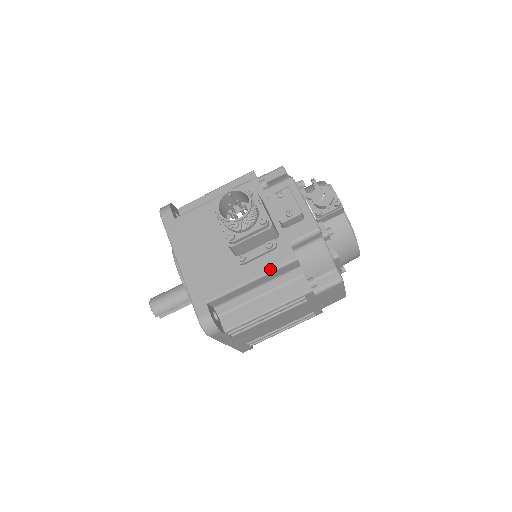
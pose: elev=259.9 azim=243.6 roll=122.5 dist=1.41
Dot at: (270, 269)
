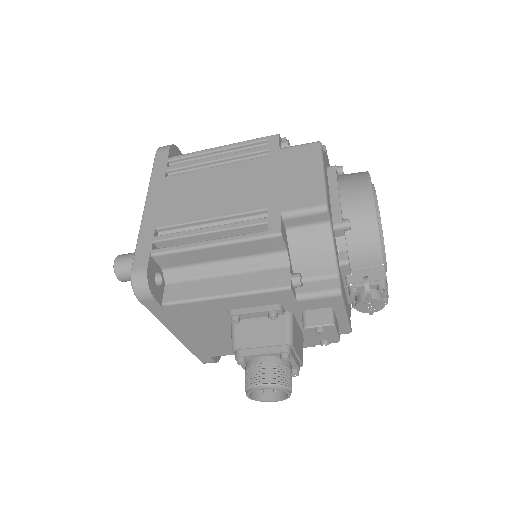
Dot at: occluded
